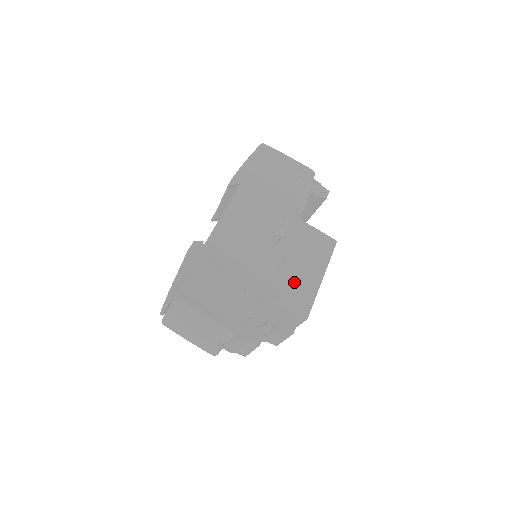
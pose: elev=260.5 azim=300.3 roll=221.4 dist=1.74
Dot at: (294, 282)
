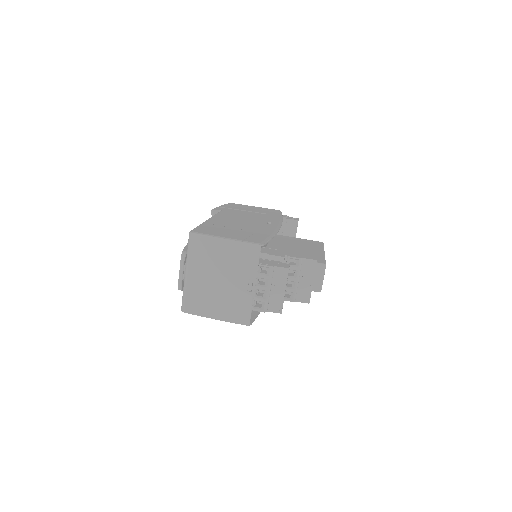
Dot at: occluded
